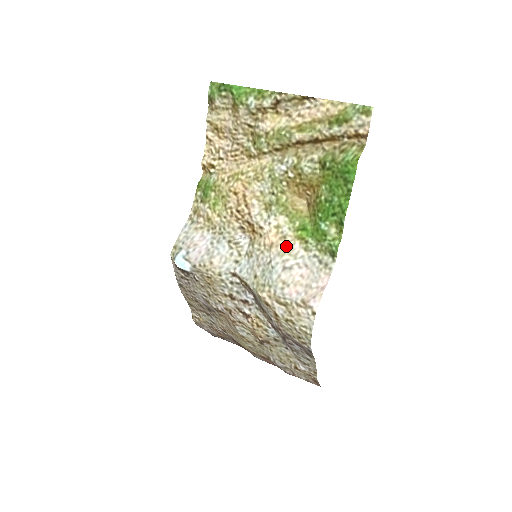
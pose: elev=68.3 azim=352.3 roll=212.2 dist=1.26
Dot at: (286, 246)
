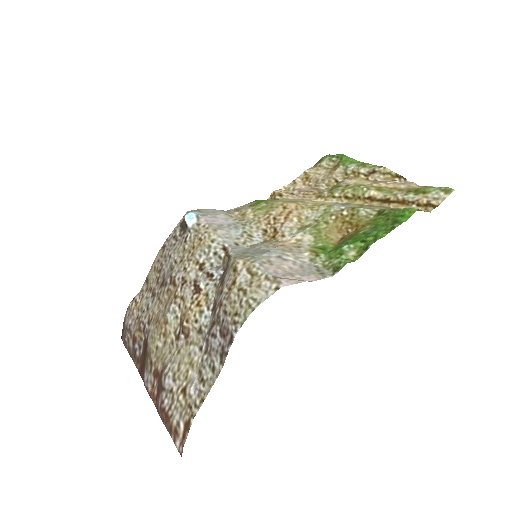
Dot at: (295, 250)
